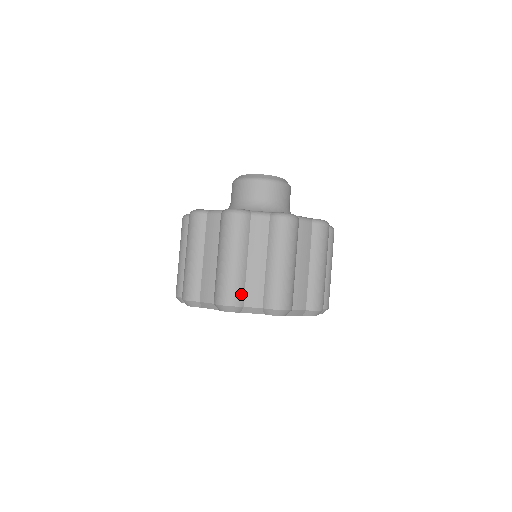
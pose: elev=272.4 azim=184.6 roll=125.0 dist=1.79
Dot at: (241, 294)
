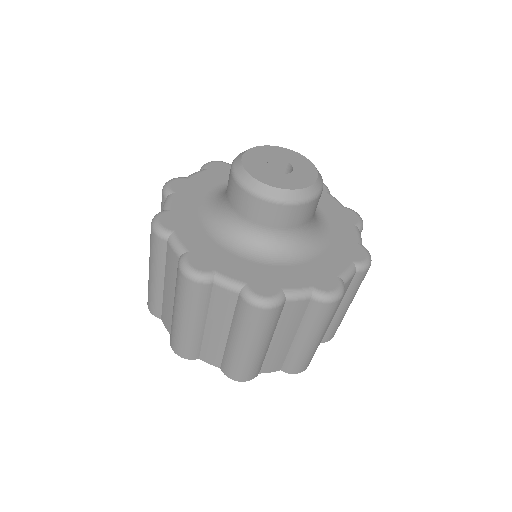
Dot at: occluded
